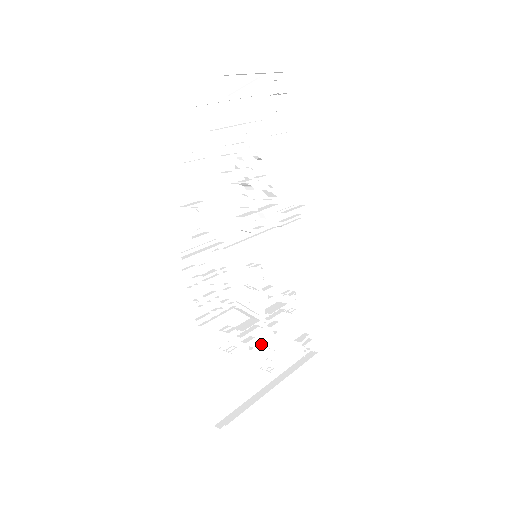
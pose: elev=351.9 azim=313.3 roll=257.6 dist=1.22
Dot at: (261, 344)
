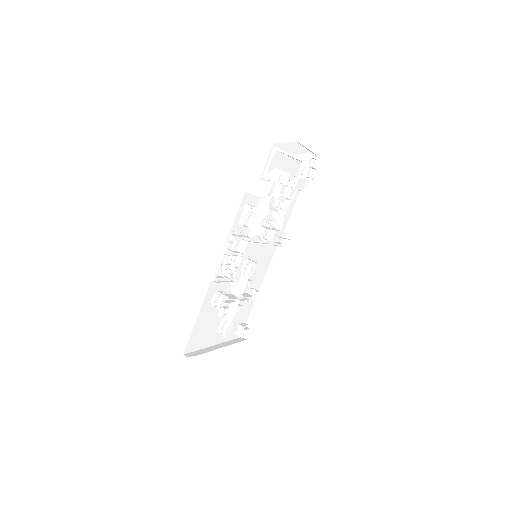
Dot at: (228, 315)
